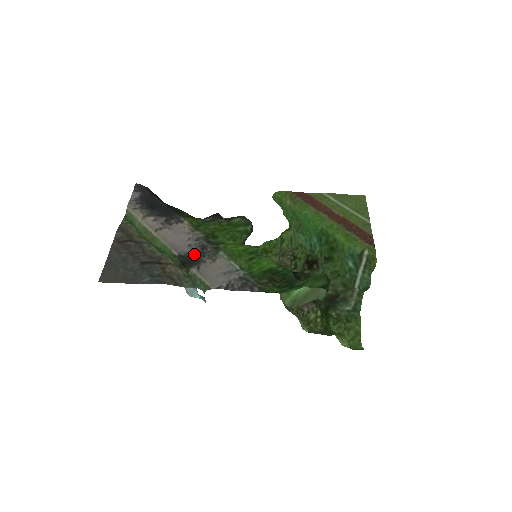
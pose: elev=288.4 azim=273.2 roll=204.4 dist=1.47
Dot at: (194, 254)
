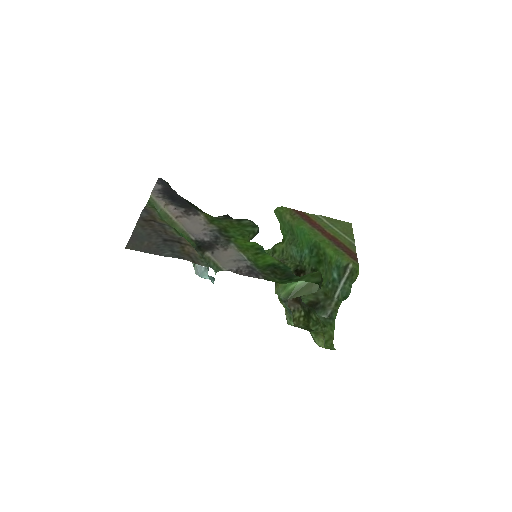
Dot at: (209, 241)
